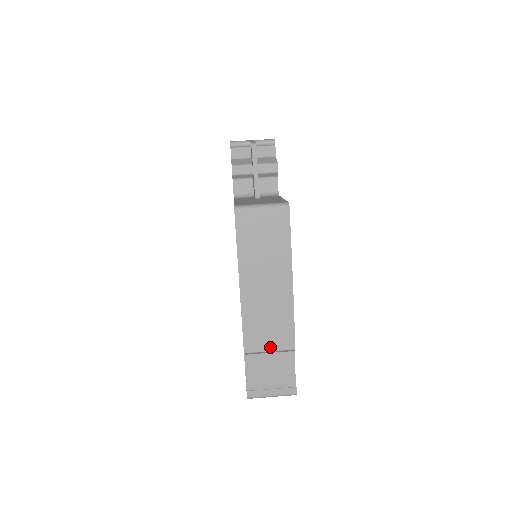
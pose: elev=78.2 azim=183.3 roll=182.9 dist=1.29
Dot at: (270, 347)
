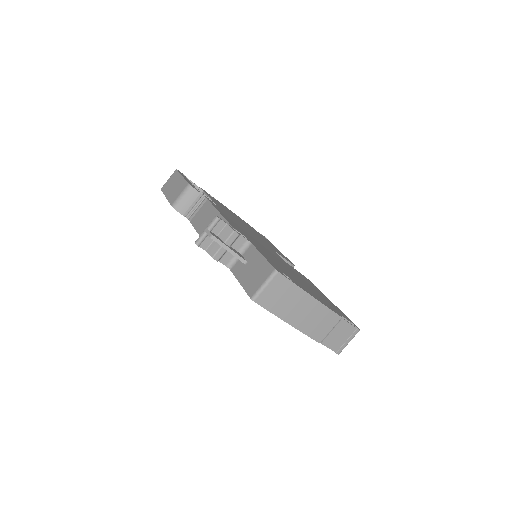
Dot at: (329, 329)
